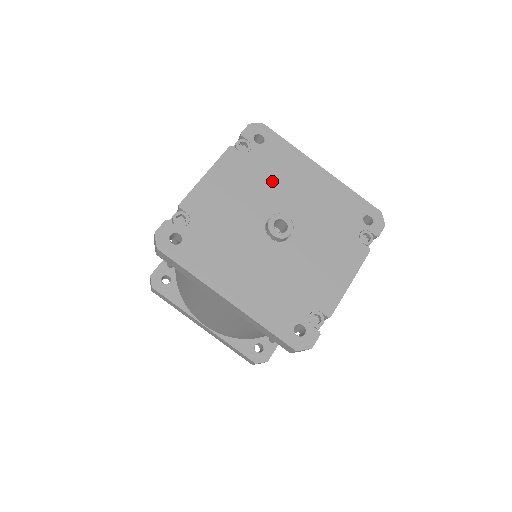
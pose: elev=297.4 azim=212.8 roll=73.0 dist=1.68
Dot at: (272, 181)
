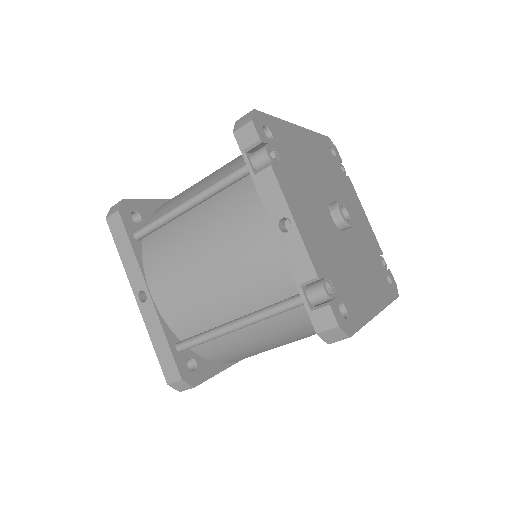
Dot at: (304, 174)
